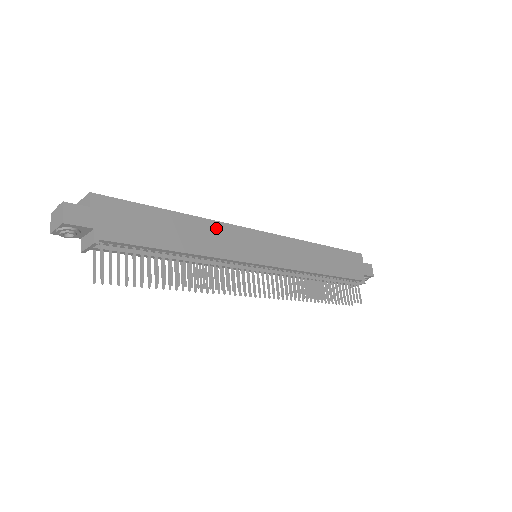
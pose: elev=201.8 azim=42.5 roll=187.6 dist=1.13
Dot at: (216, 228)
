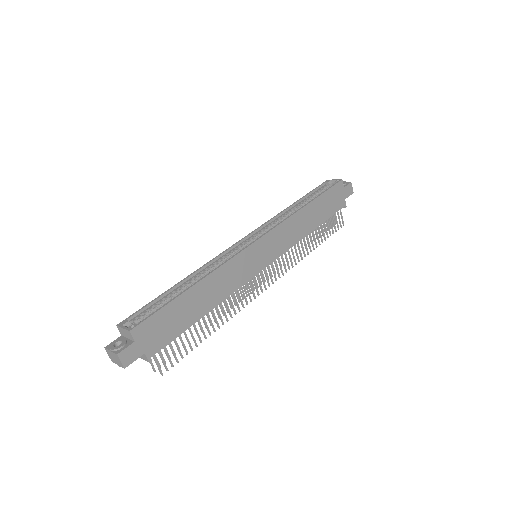
Dot at: (223, 271)
